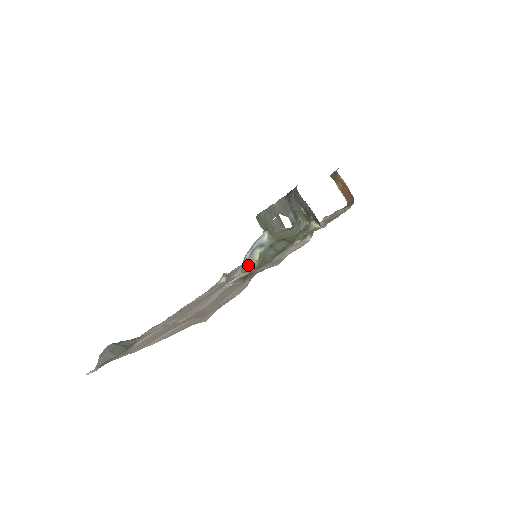
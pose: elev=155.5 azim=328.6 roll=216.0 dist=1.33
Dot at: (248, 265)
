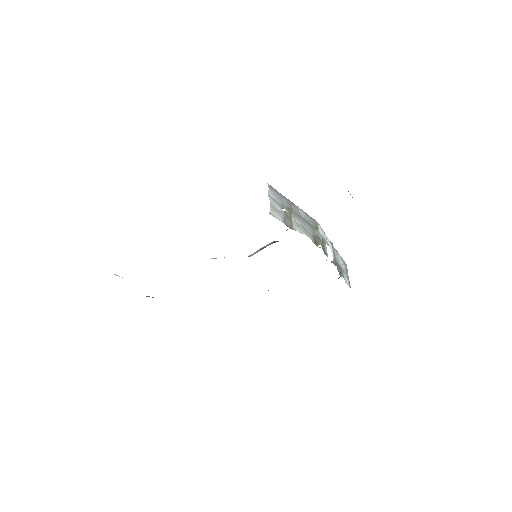
Dot at: occluded
